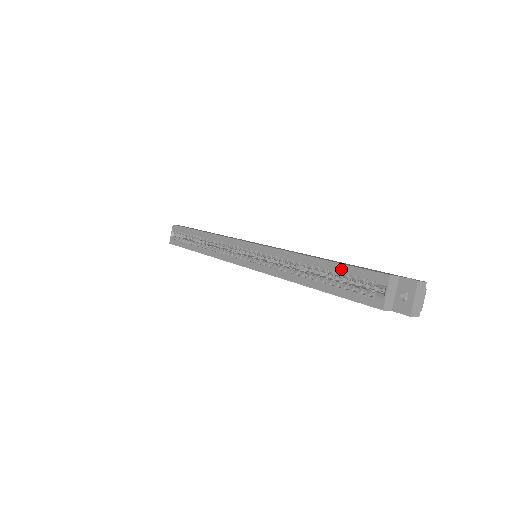
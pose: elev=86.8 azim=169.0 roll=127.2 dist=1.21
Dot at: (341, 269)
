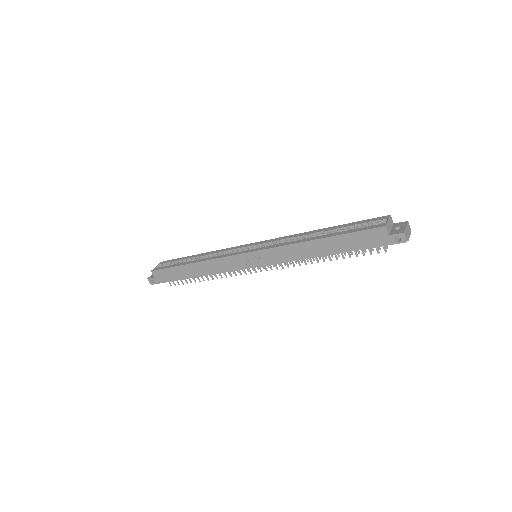
Dot at: (349, 224)
